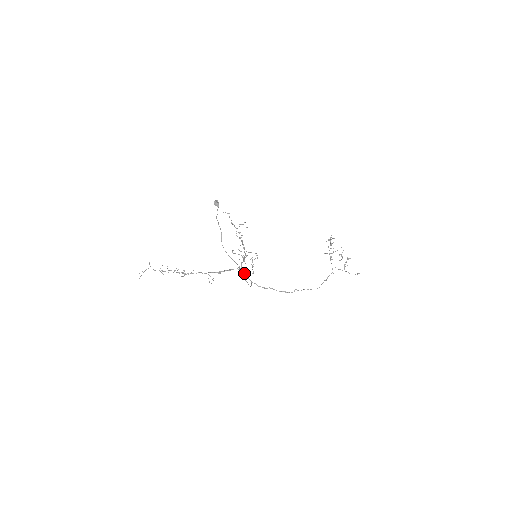
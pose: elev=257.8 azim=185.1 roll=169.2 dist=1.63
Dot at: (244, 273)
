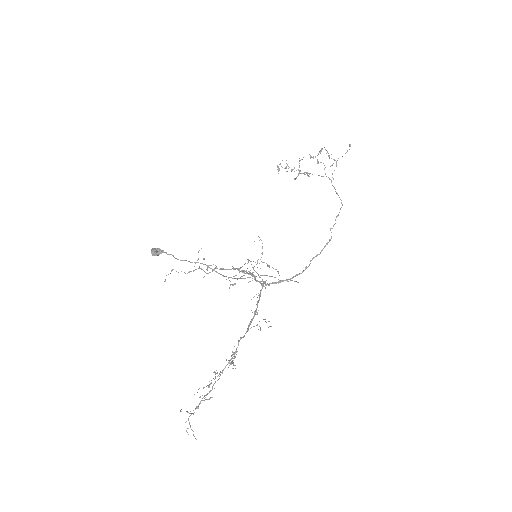
Dot at: (272, 283)
